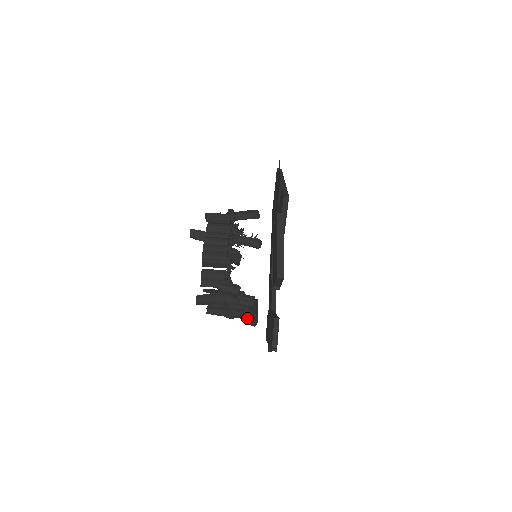
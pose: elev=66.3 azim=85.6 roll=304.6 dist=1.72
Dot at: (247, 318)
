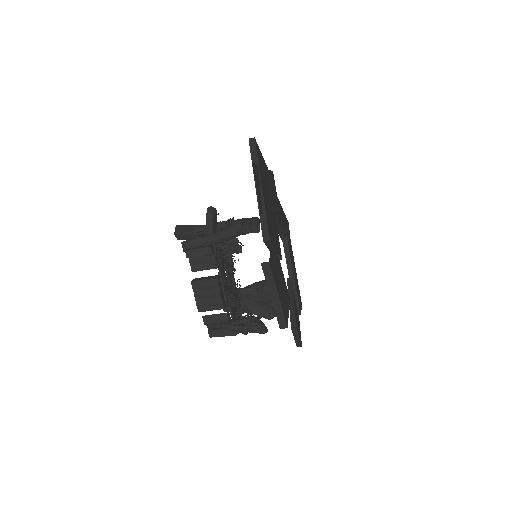
Dot at: (265, 318)
